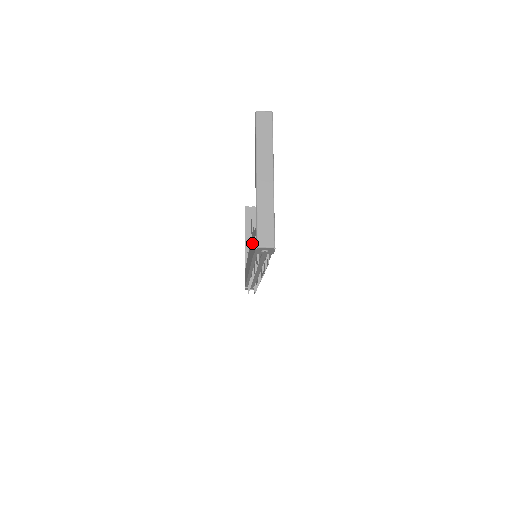
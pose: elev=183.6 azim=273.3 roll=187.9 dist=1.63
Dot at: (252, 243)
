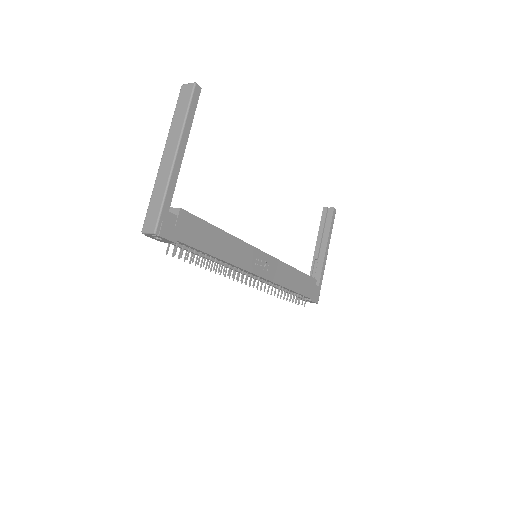
Dot at: occluded
